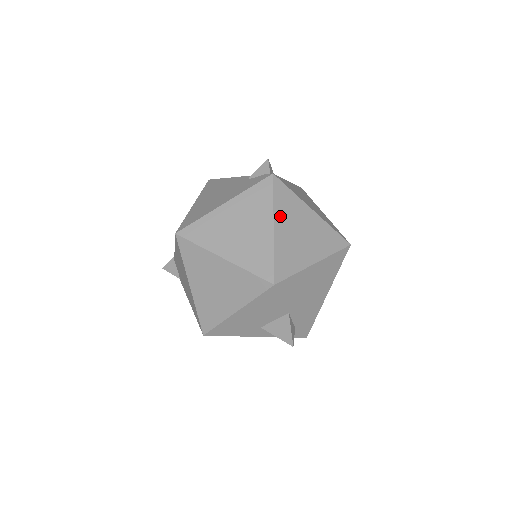
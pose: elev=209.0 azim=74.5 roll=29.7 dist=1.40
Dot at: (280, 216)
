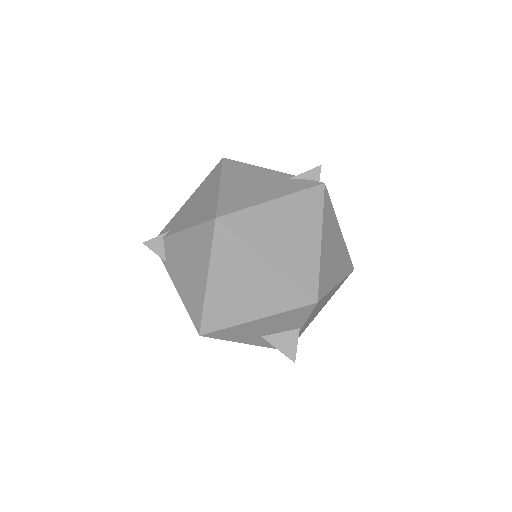
Dot at: (325, 230)
